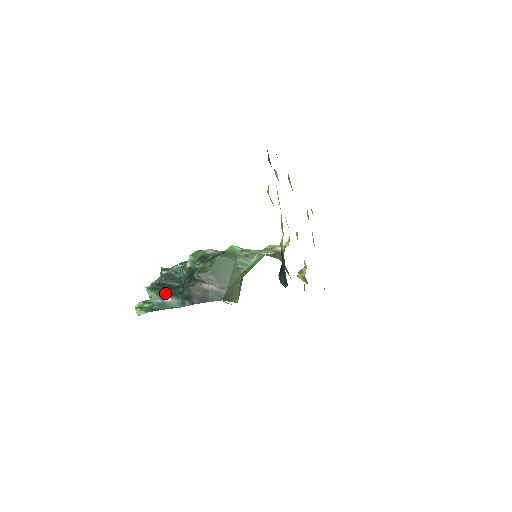
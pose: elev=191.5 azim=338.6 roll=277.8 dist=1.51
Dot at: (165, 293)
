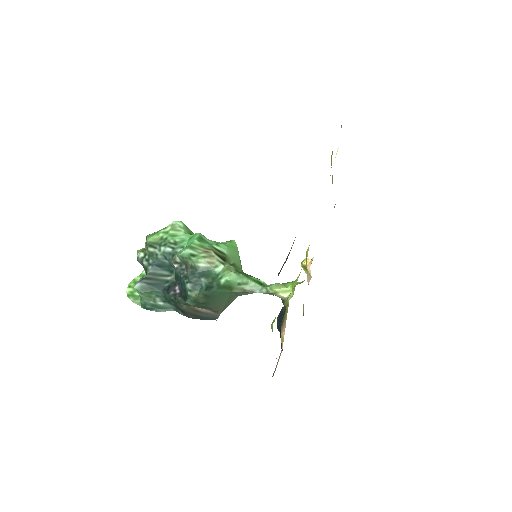
Dot at: (156, 295)
